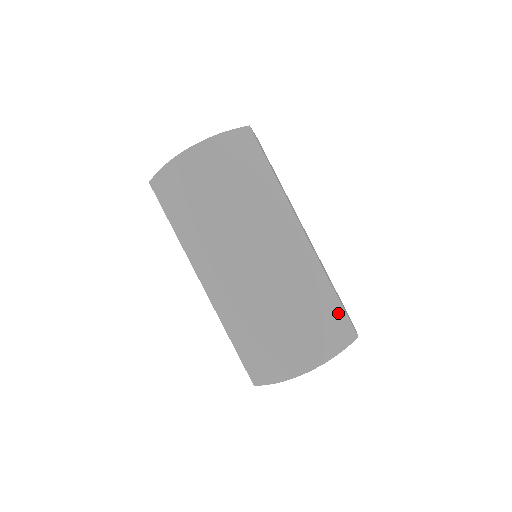
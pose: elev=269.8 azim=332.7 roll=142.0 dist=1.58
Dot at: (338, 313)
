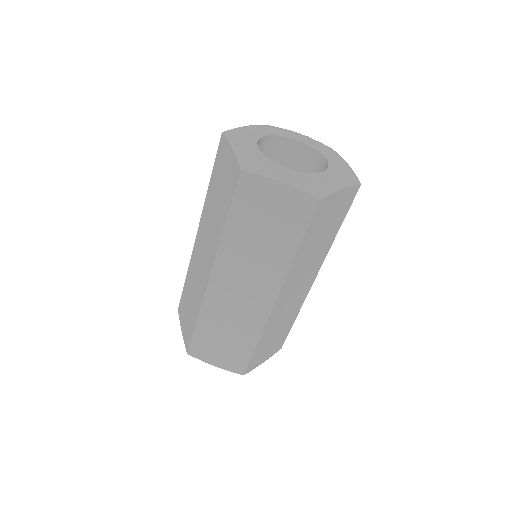
Dot at: (244, 355)
